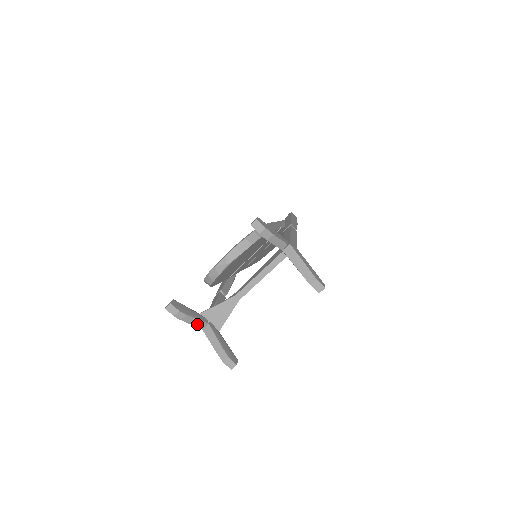
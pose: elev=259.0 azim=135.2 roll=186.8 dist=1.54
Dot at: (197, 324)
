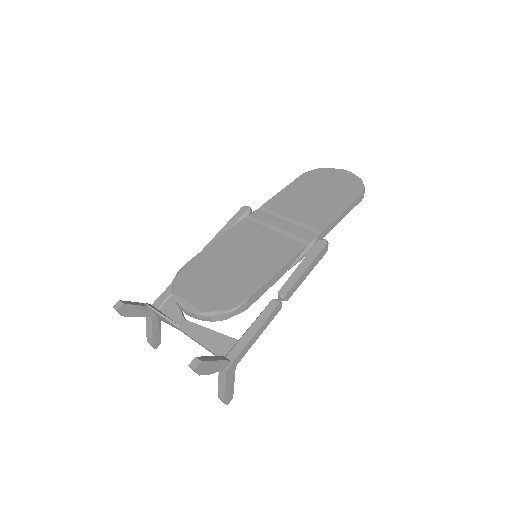
Dot at: occluded
